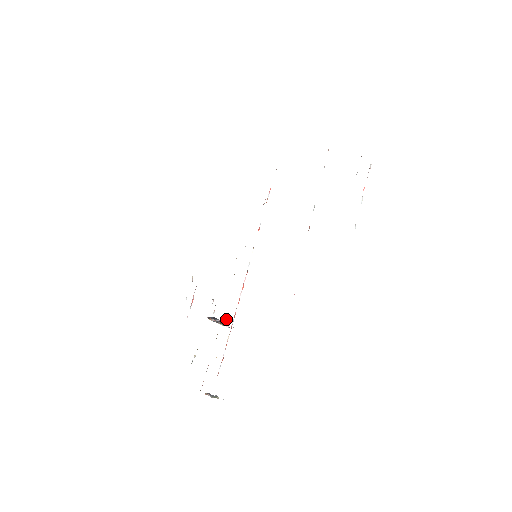
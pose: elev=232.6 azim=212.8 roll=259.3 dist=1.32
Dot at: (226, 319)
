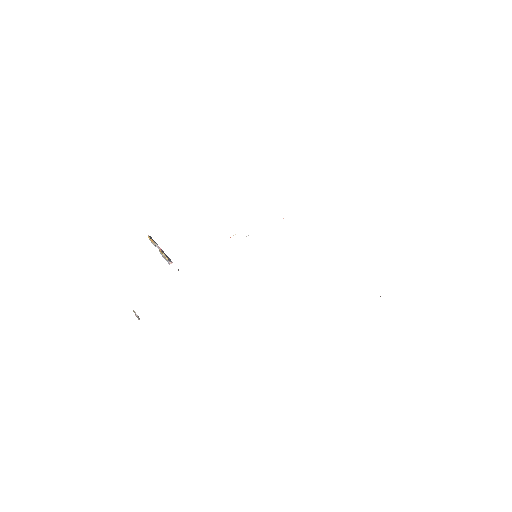
Dot at: occluded
